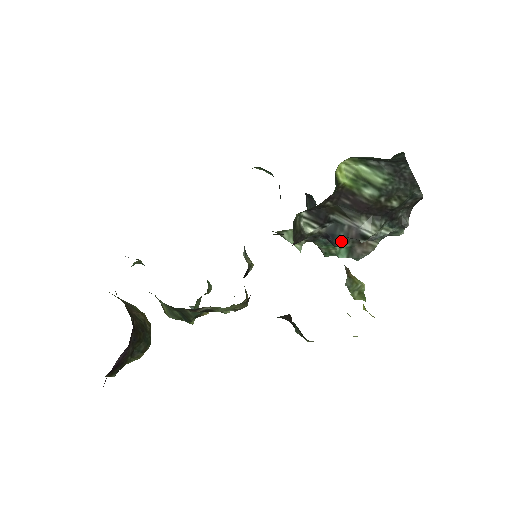
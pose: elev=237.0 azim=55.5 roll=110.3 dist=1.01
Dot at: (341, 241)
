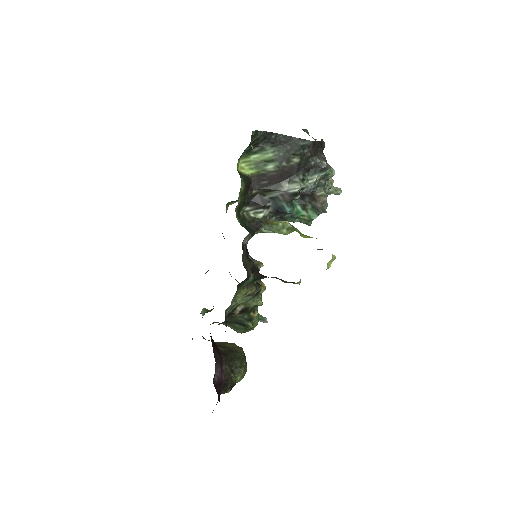
Dot at: (287, 208)
